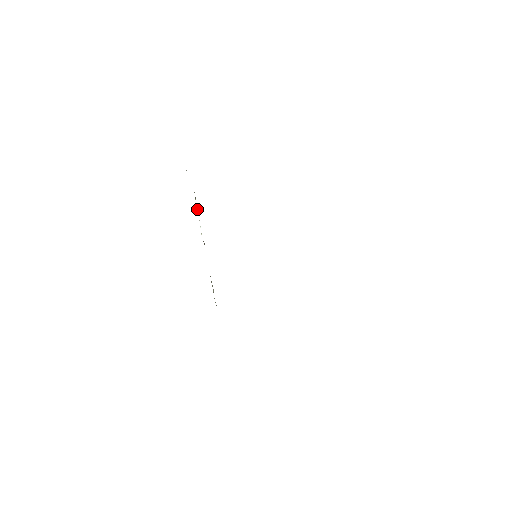
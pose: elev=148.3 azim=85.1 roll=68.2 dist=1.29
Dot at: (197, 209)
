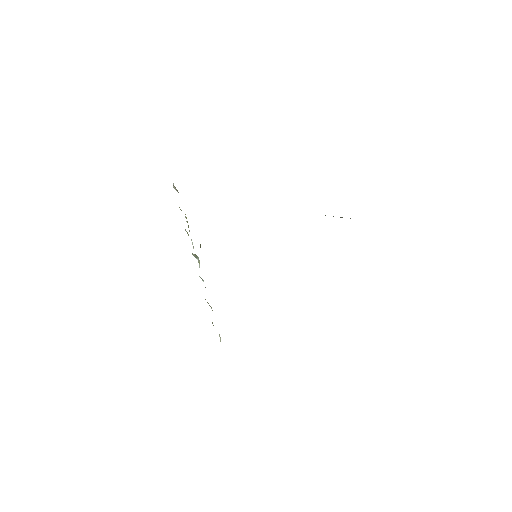
Dot at: (187, 222)
